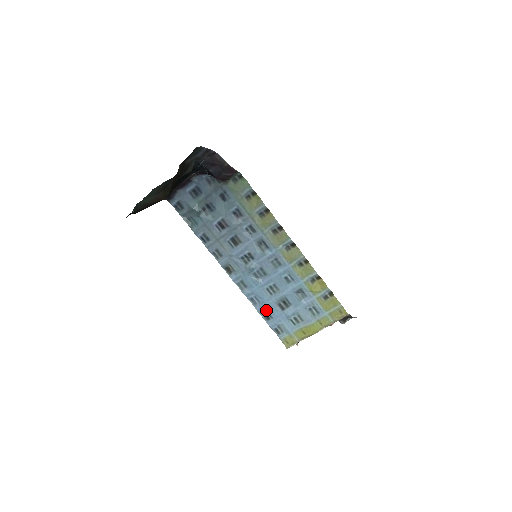
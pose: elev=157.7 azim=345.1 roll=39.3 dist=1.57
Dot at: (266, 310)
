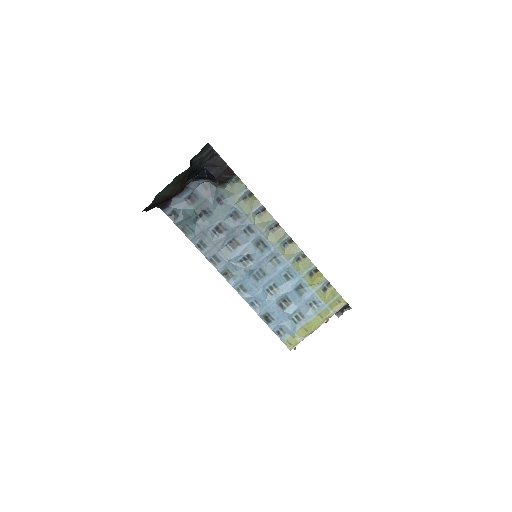
Dot at: (267, 312)
